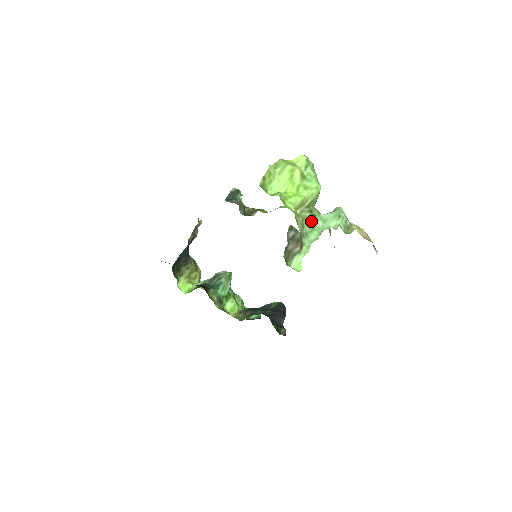
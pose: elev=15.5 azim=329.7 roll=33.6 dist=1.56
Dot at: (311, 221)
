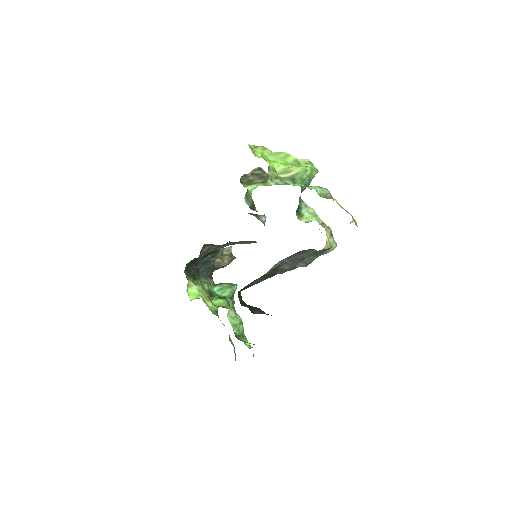
Dot at: (288, 182)
